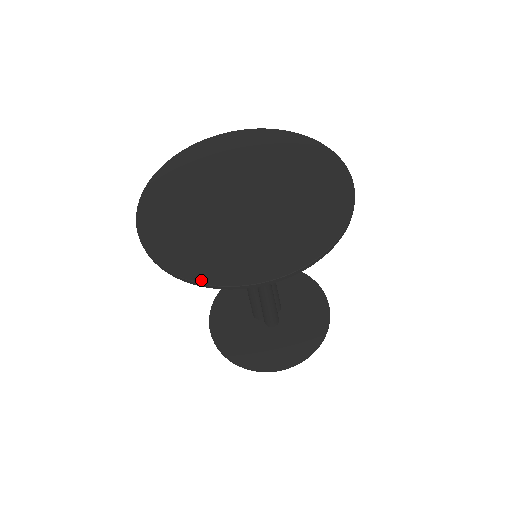
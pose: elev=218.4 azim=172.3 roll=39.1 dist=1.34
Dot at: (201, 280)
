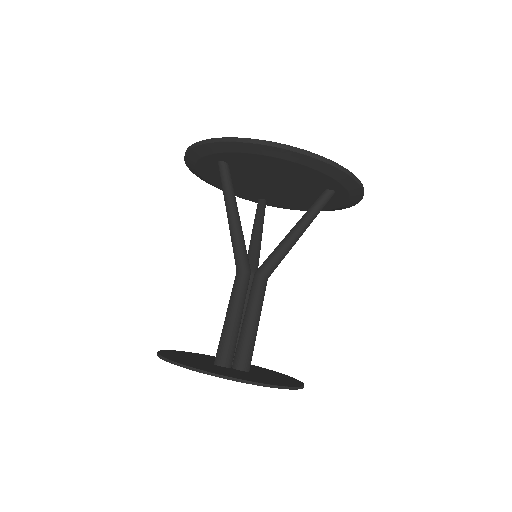
Dot at: (326, 159)
